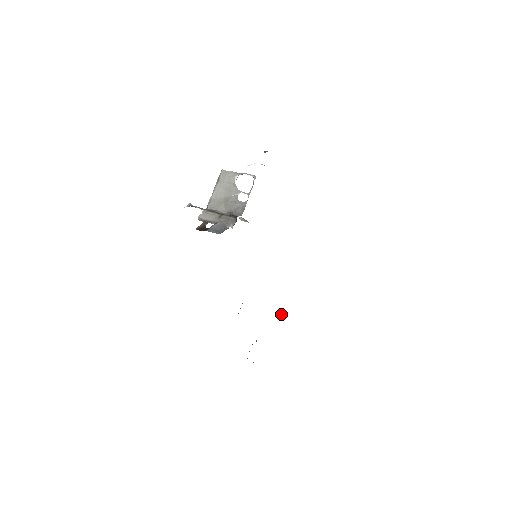
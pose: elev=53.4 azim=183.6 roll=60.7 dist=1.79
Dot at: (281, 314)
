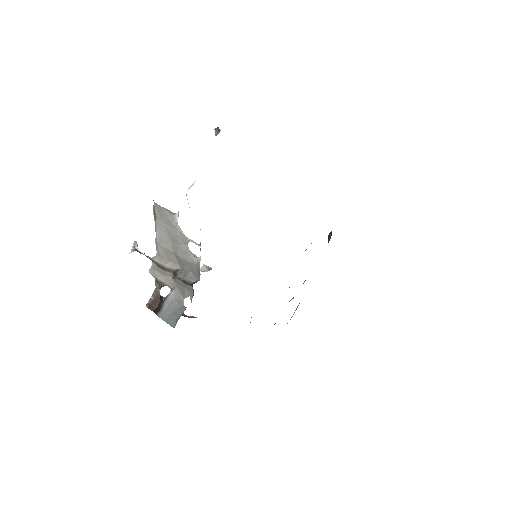
Dot at: (330, 234)
